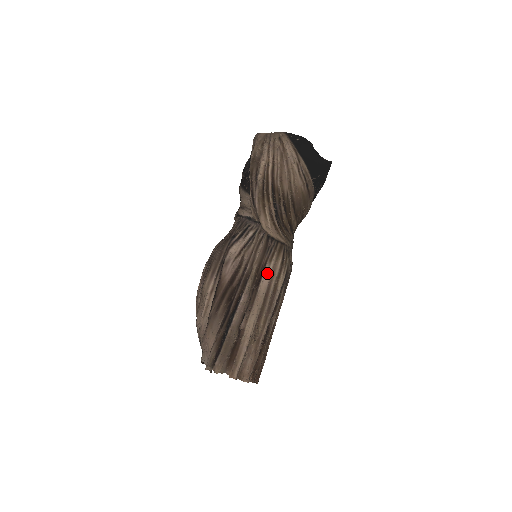
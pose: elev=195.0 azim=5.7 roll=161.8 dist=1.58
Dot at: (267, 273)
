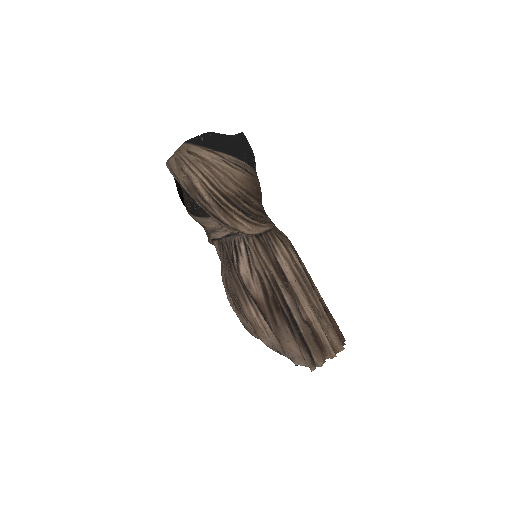
Dot at: (283, 264)
